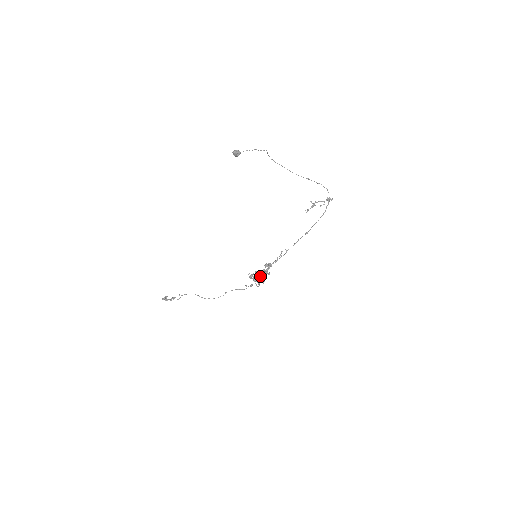
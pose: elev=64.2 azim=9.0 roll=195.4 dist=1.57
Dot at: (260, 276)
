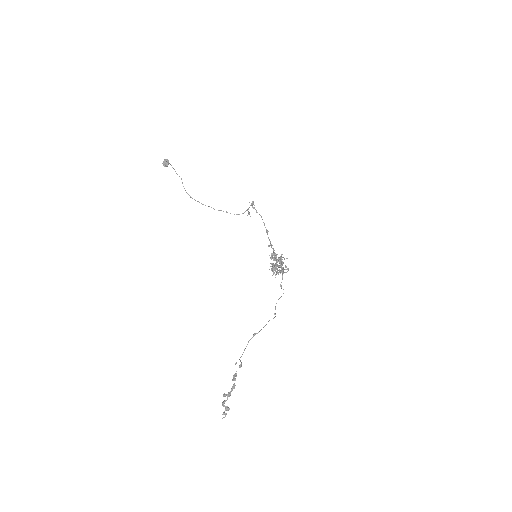
Dot at: (279, 269)
